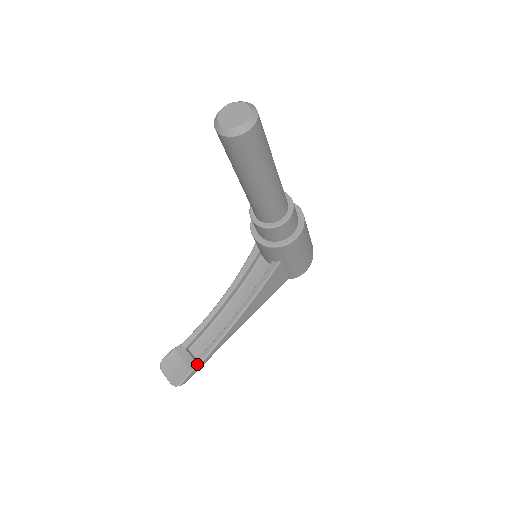
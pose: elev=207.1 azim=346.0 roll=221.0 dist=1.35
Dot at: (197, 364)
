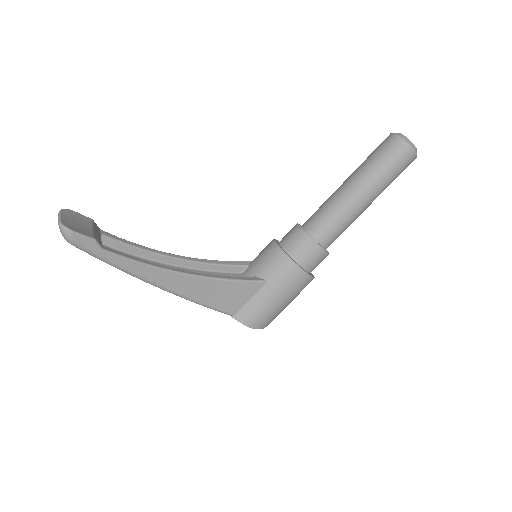
Dot at: (104, 247)
